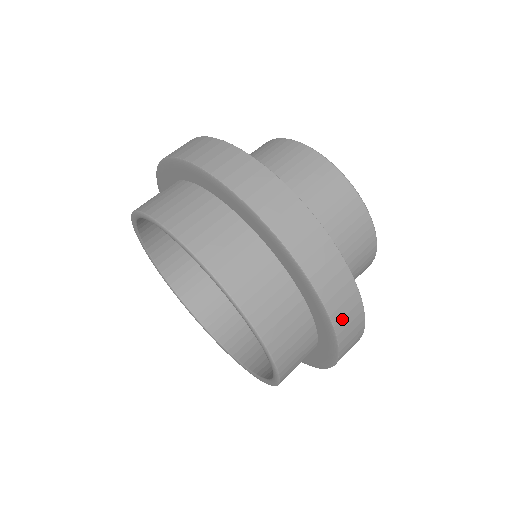
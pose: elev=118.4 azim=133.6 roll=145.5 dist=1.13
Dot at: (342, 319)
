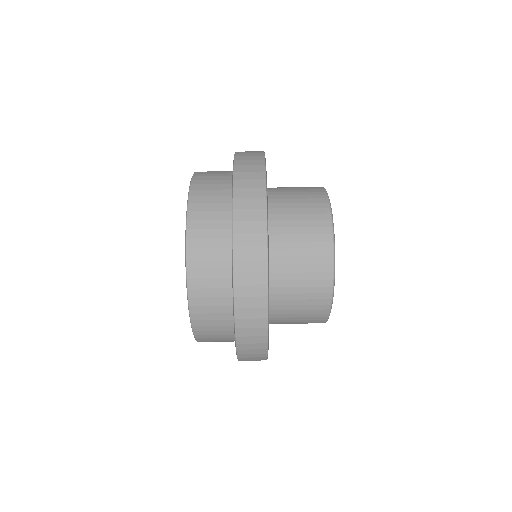
Dot at: (245, 328)
